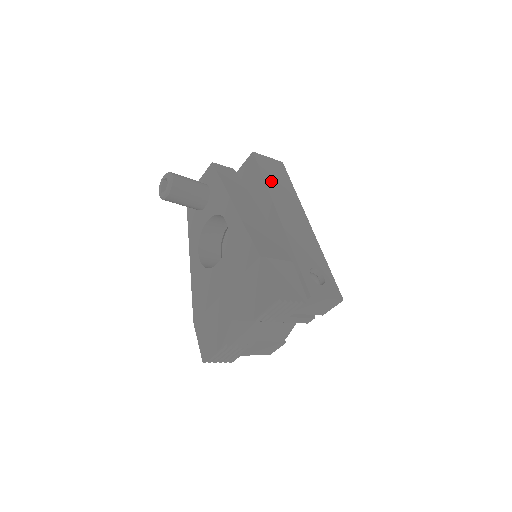
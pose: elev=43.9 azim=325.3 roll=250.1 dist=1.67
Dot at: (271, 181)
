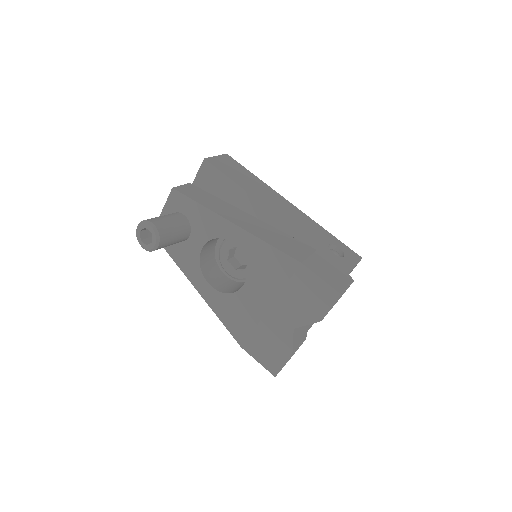
Dot at: (240, 181)
